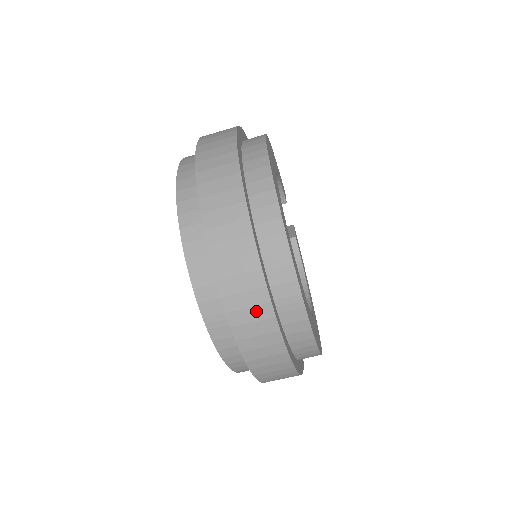
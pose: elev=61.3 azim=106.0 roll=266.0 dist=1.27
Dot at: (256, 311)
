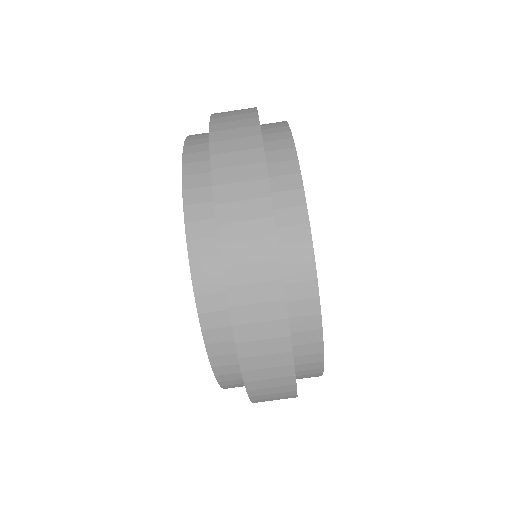
Dot at: (260, 268)
